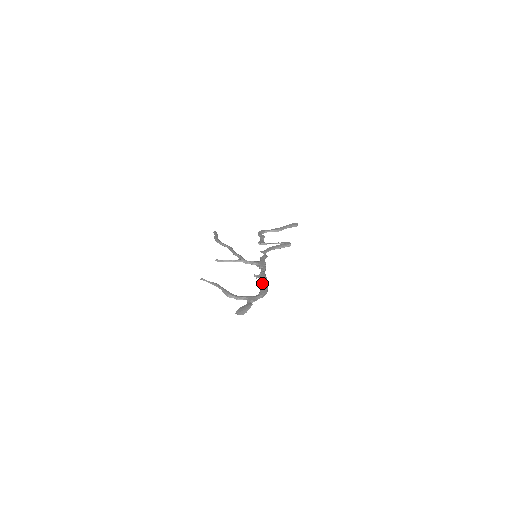
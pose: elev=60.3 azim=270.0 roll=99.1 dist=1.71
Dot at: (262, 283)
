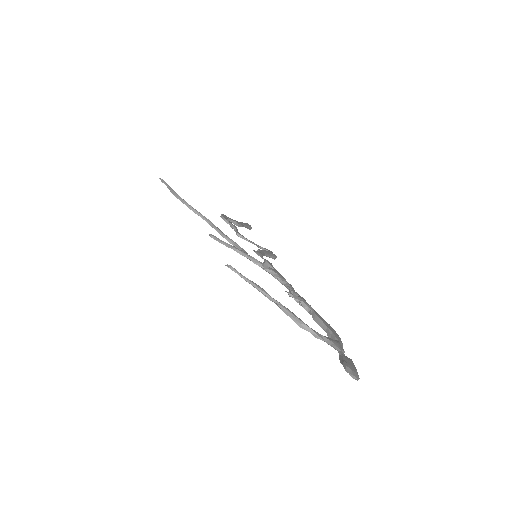
Dot at: (319, 316)
